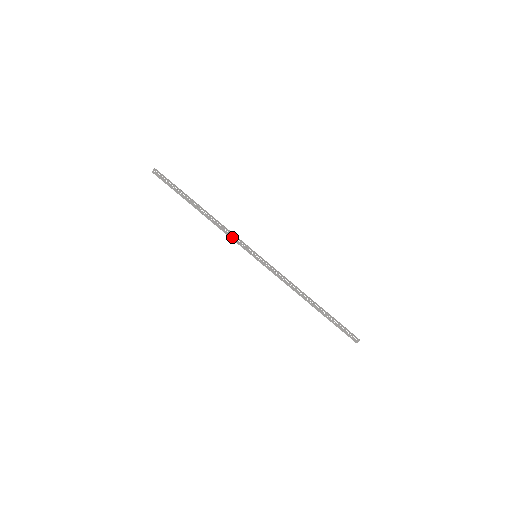
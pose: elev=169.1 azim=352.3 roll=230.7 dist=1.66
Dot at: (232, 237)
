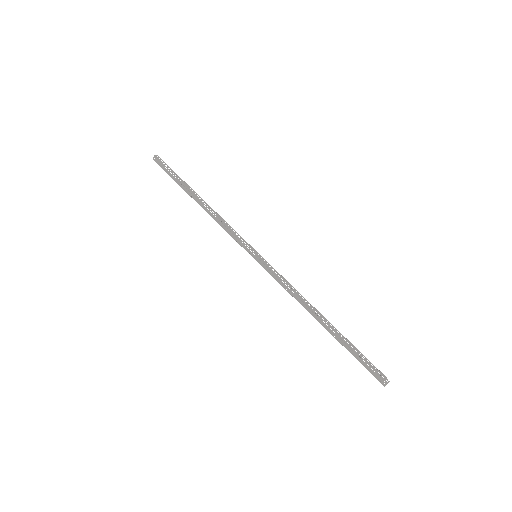
Dot at: (229, 232)
